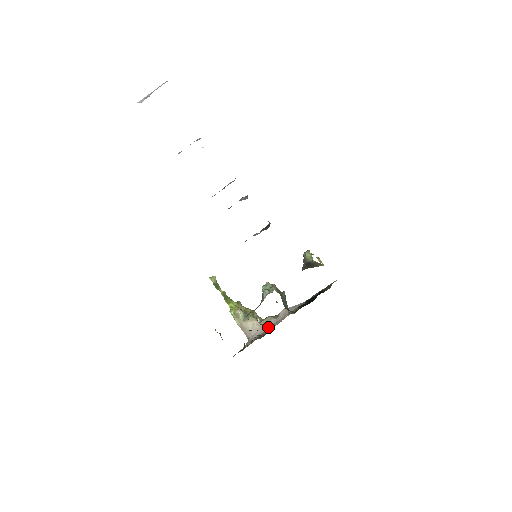
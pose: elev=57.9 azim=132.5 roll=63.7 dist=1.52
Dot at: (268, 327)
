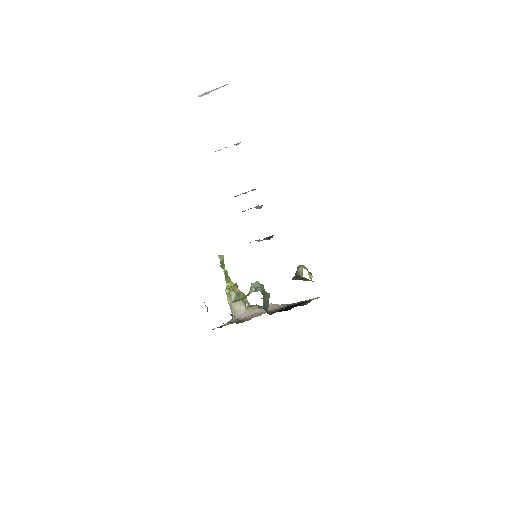
Dot at: (251, 314)
